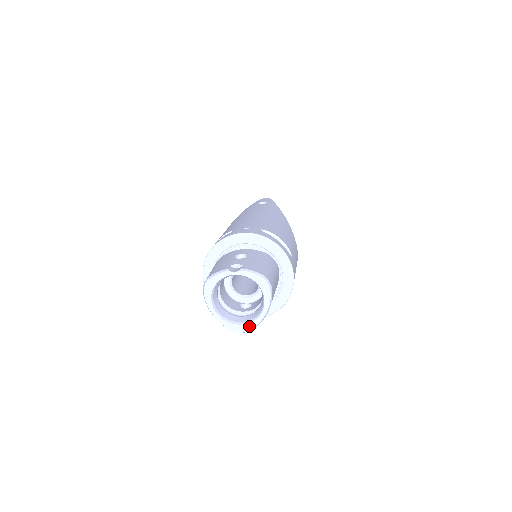
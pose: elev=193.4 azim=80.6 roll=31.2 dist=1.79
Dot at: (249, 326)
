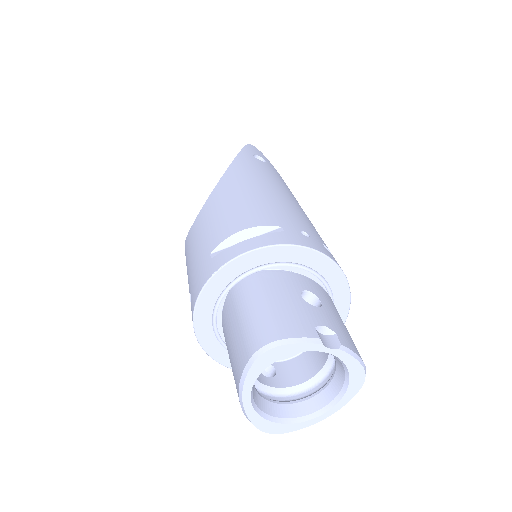
Dot at: (289, 427)
